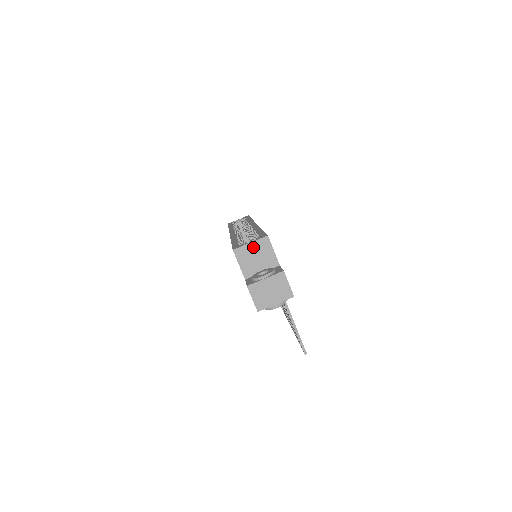
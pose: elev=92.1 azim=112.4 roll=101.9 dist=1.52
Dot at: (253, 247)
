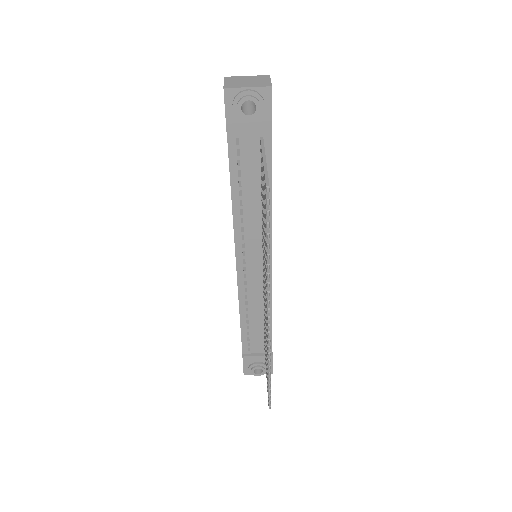
Dot at: occluded
